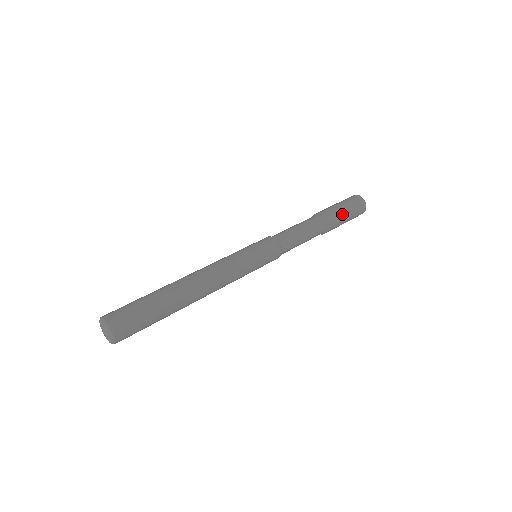
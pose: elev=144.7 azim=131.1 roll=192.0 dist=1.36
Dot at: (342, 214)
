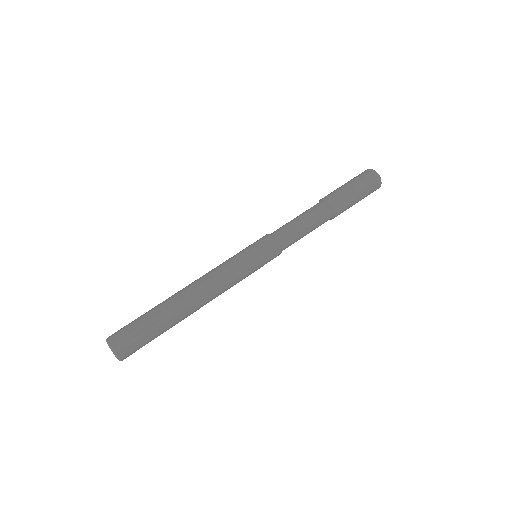
Dot at: (351, 196)
